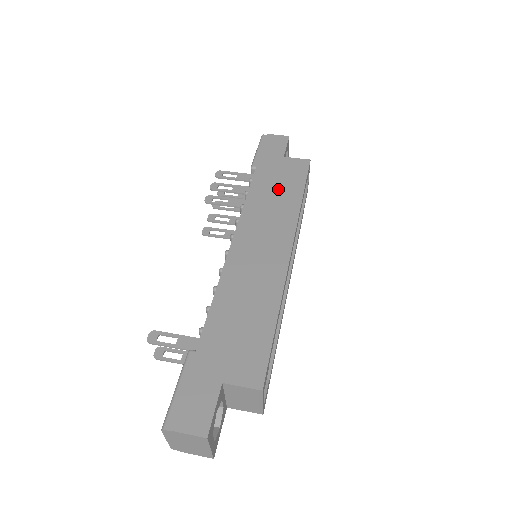
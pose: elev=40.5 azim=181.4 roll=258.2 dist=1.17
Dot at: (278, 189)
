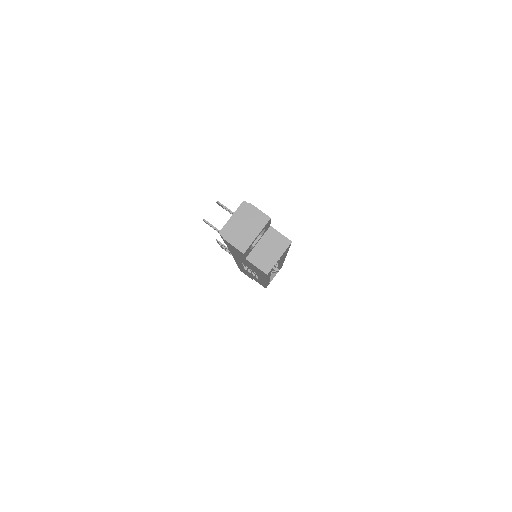
Dot at: occluded
